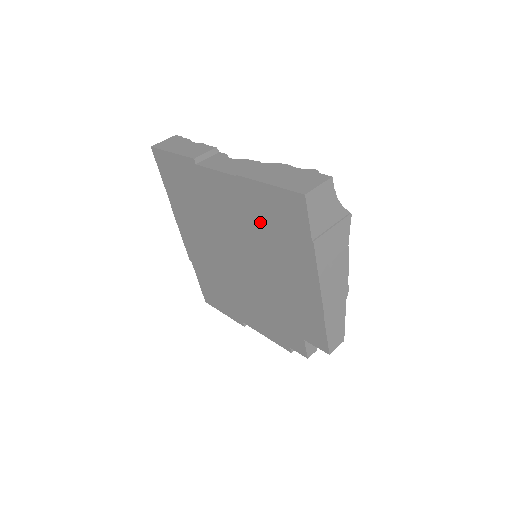
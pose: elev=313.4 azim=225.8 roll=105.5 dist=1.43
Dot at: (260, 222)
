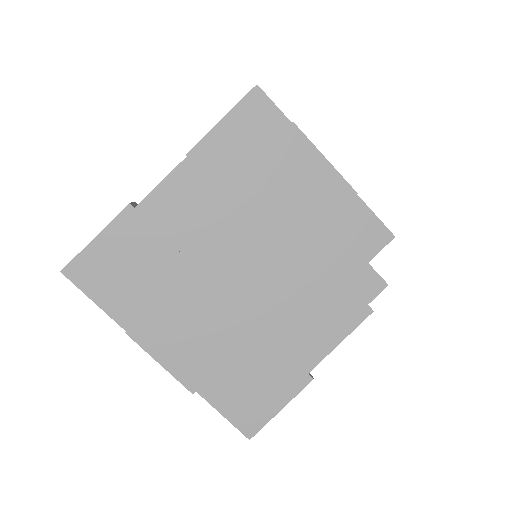
Dot at: (239, 176)
